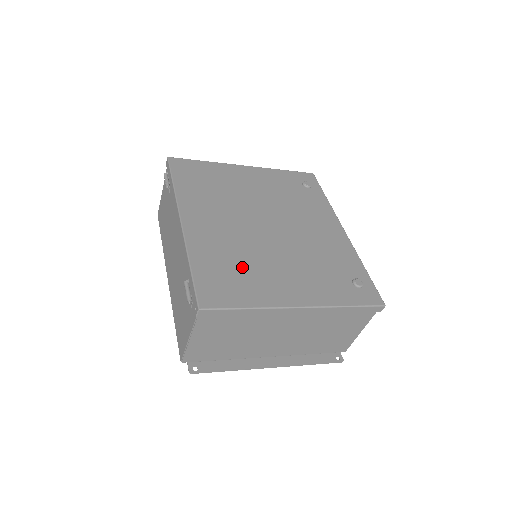
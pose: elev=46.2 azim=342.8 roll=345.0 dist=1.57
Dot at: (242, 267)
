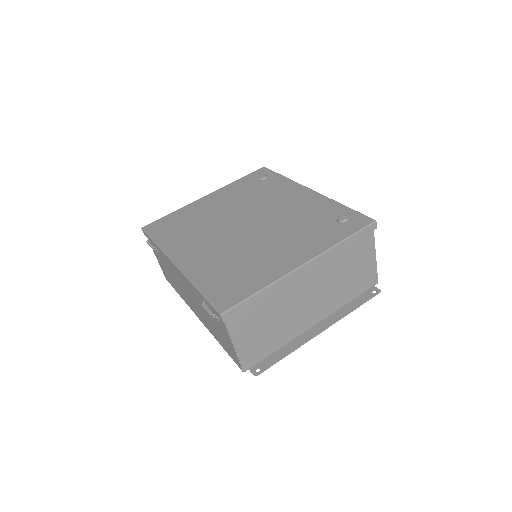
Dot at: (240, 265)
